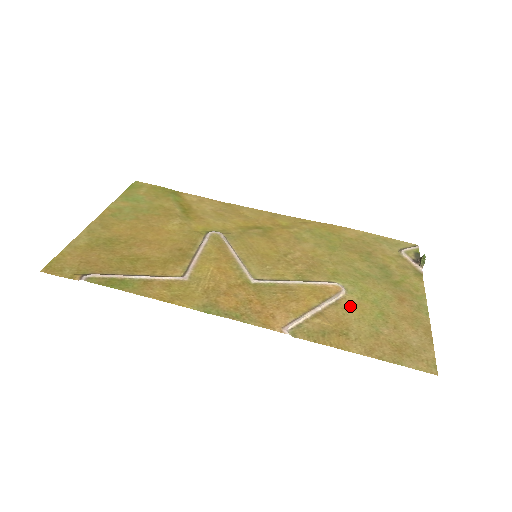
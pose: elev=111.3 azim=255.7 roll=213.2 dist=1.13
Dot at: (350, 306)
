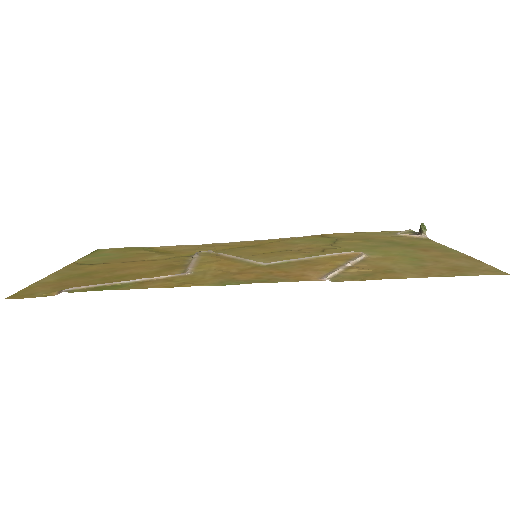
Dot at: (378, 259)
